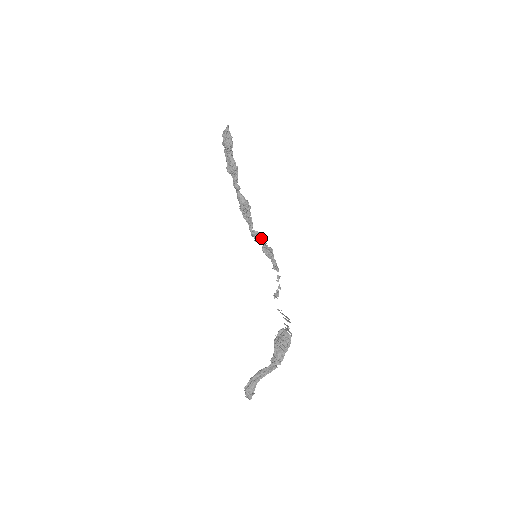
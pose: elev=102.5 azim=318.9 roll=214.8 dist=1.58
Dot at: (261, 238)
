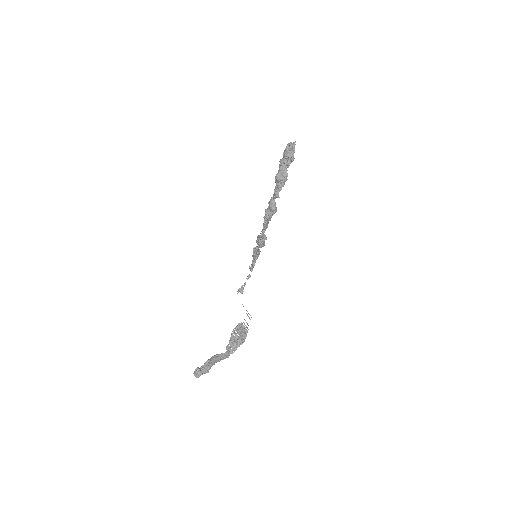
Dot at: (264, 242)
